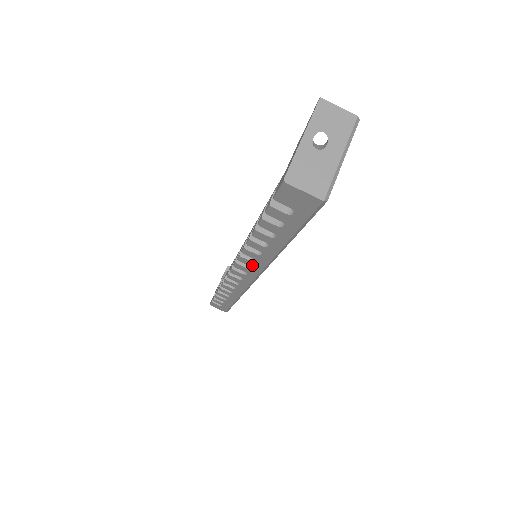
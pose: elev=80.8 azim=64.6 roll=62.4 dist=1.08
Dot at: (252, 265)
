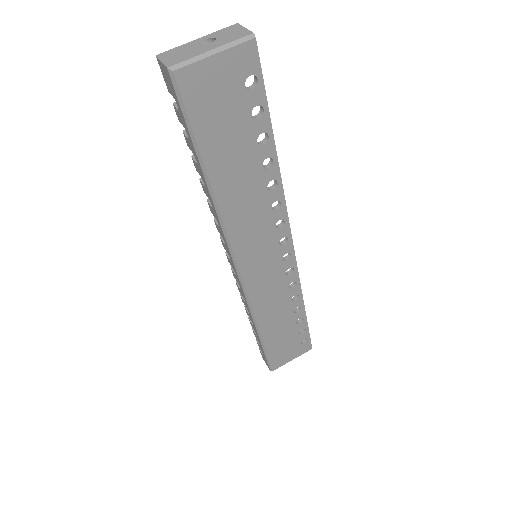
Dot at: (221, 234)
